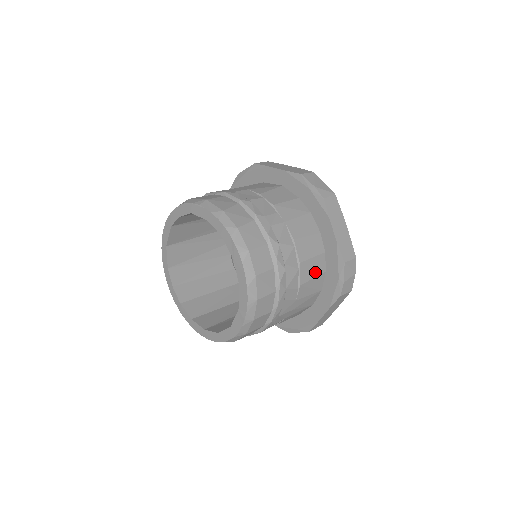
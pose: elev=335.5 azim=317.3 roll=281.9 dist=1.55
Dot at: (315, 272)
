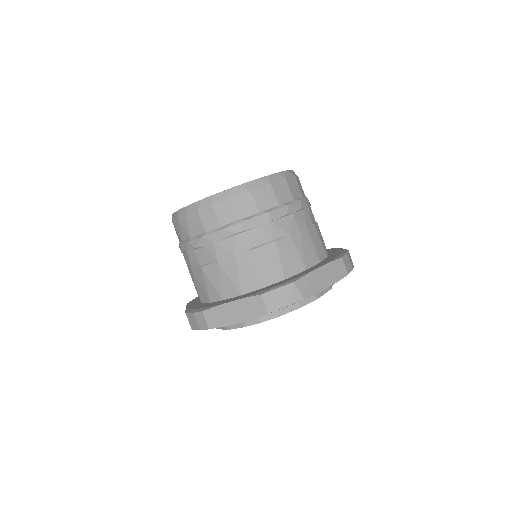
Dot at: (322, 243)
